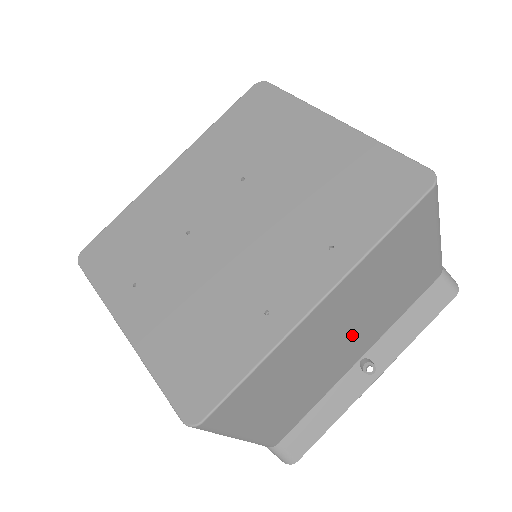
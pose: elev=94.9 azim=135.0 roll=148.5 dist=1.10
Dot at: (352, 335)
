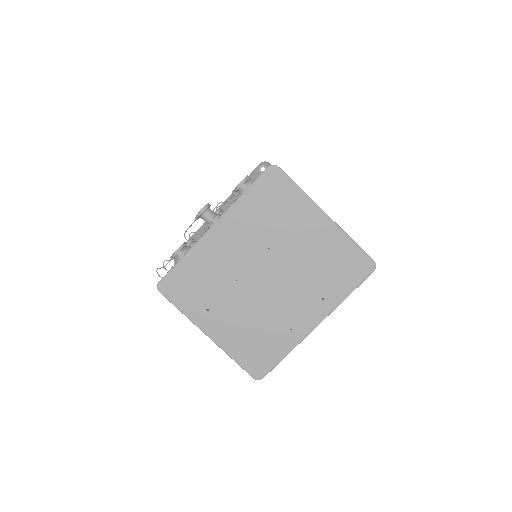
Dot at: occluded
